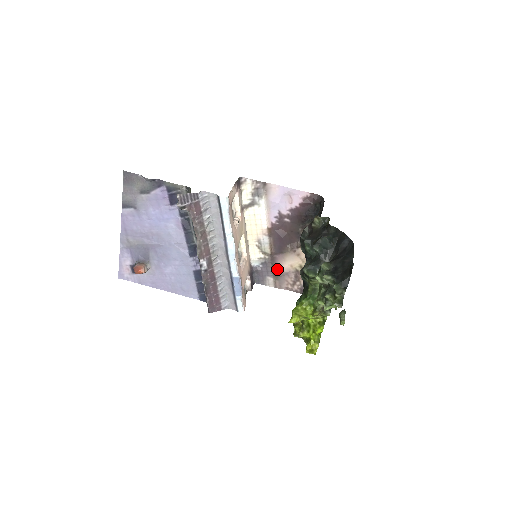
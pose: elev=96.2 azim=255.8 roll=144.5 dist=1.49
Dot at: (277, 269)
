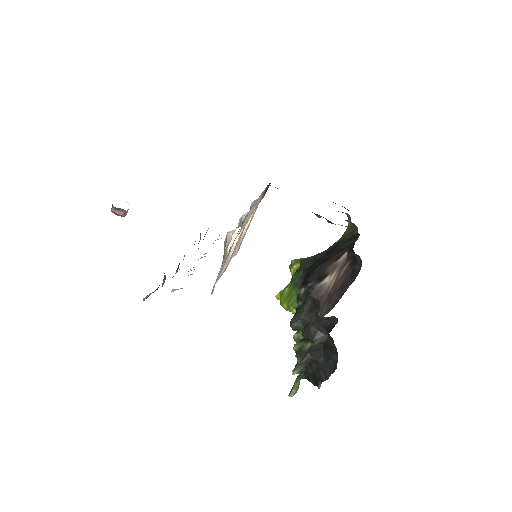
Dot at: occluded
